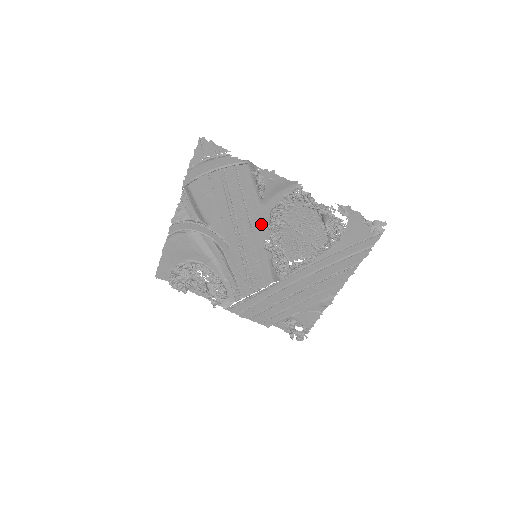
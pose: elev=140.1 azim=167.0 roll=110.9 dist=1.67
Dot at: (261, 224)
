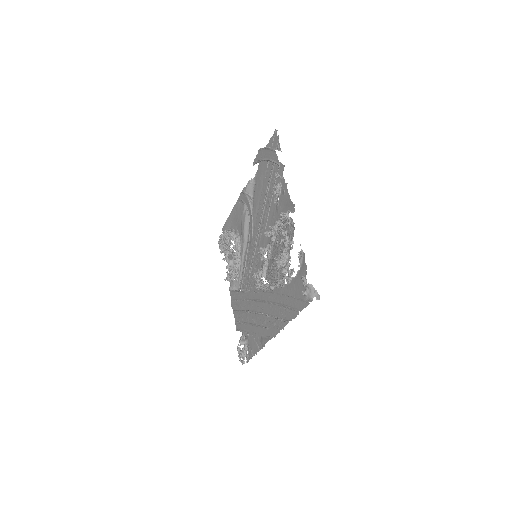
Dot at: (270, 230)
